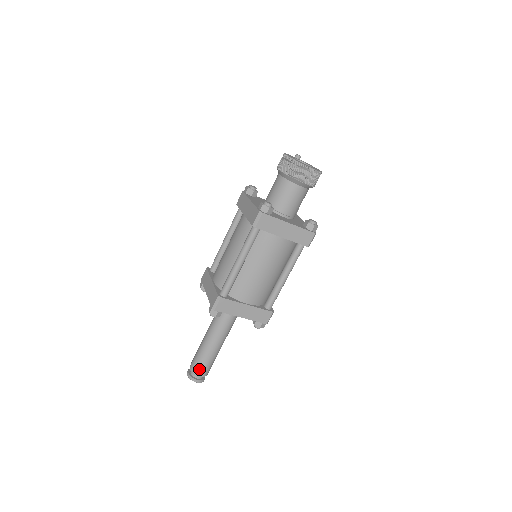
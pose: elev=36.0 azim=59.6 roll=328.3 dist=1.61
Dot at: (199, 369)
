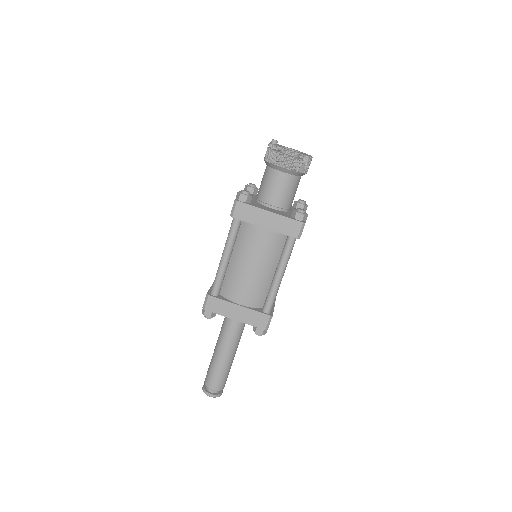
Dot at: (224, 383)
